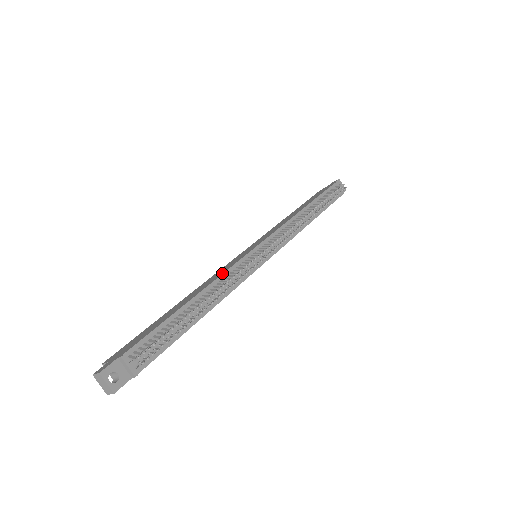
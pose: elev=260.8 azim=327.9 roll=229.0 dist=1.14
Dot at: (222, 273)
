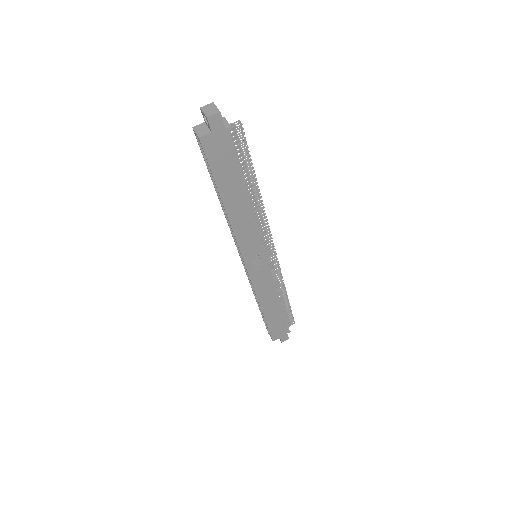
Dot at: occluded
